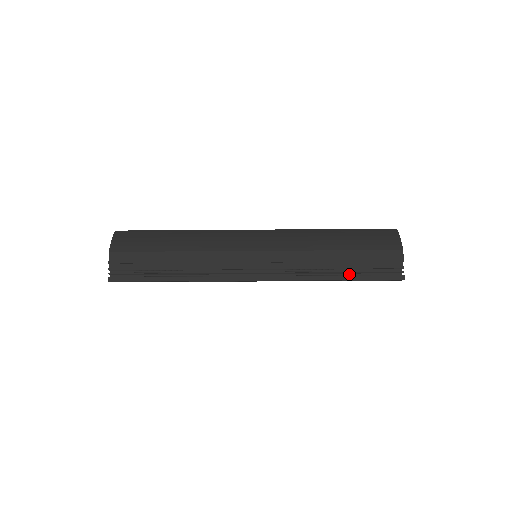
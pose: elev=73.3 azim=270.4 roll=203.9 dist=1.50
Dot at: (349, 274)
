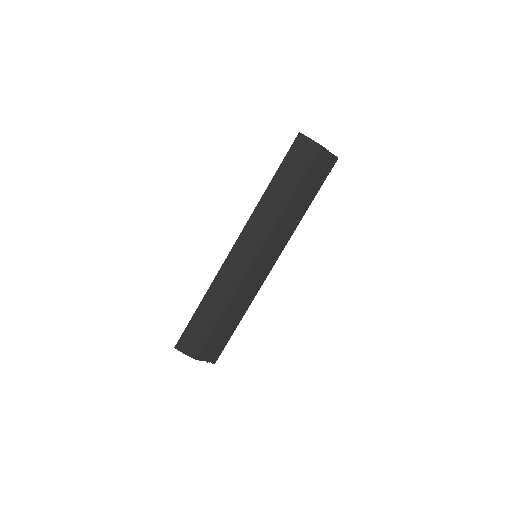
Dot at: (308, 194)
